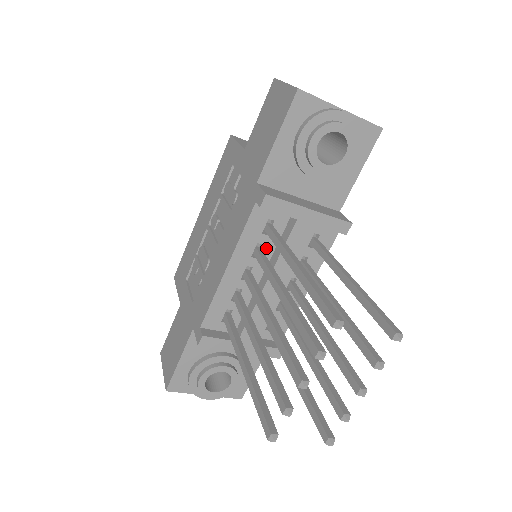
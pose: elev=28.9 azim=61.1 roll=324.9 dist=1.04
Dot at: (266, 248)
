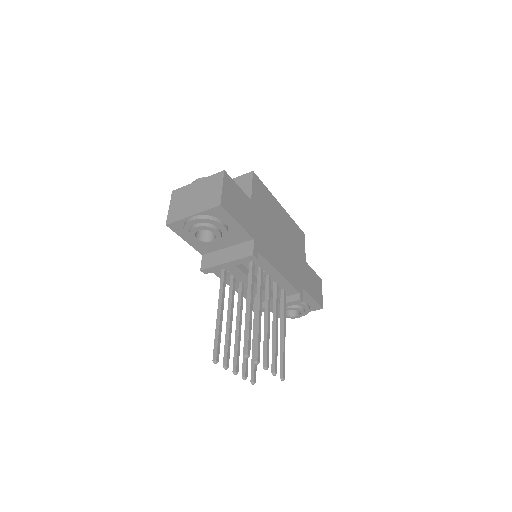
Dot at: occluded
